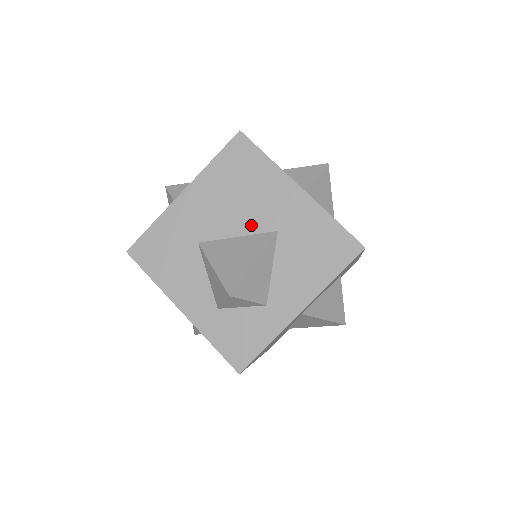
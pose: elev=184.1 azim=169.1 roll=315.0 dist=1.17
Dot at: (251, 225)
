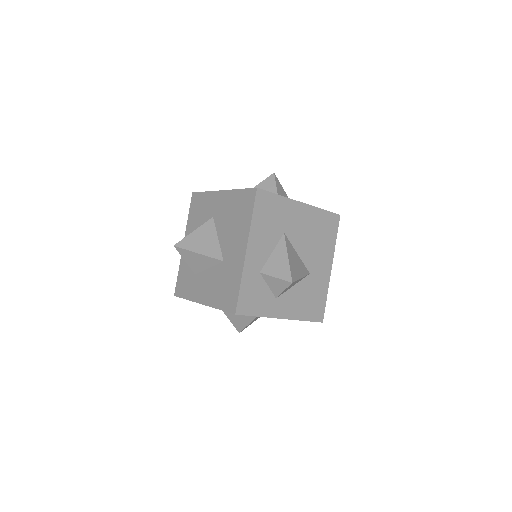
Dot at: (306, 257)
